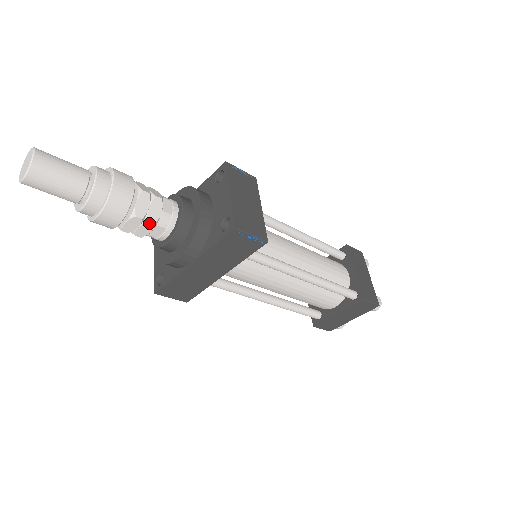
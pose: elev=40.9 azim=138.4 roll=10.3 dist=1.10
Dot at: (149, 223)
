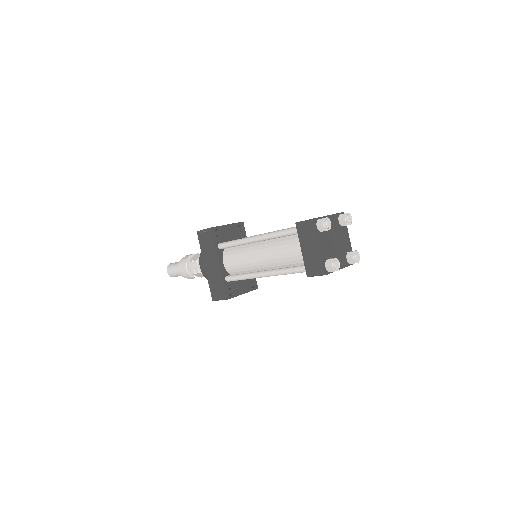
Dot at: (194, 262)
